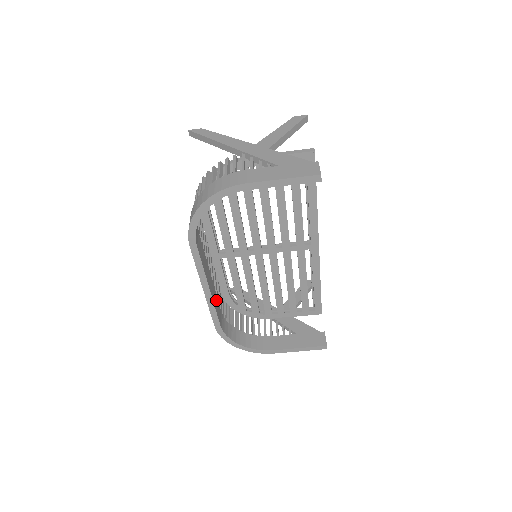
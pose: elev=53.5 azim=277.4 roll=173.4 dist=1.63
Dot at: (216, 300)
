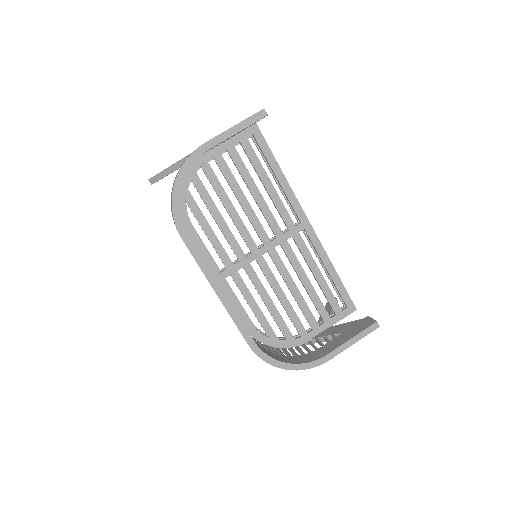
Dot at: occluded
